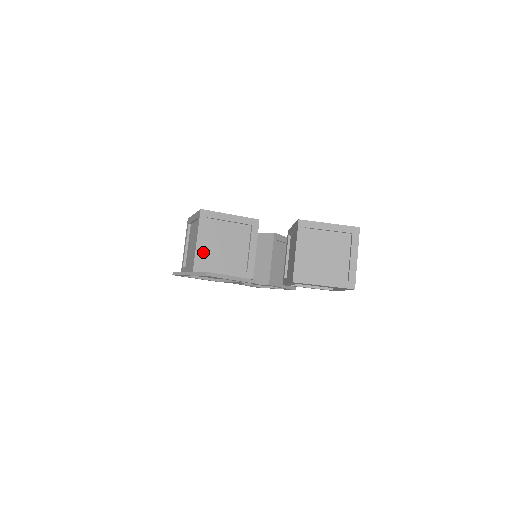
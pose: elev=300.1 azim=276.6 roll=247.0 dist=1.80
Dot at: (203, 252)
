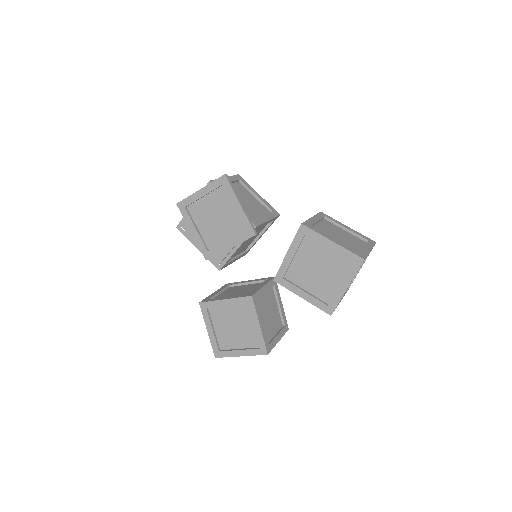
Dot at: occluded
